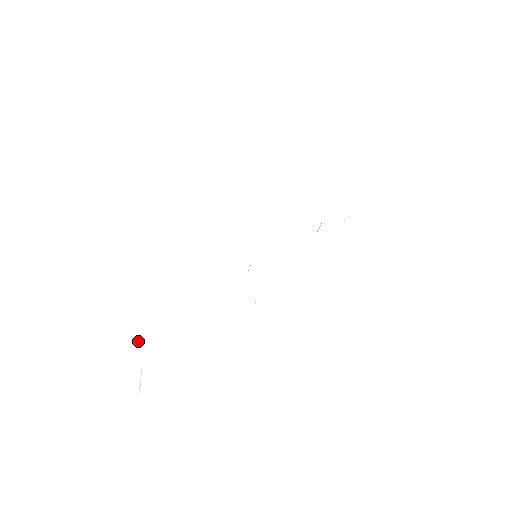
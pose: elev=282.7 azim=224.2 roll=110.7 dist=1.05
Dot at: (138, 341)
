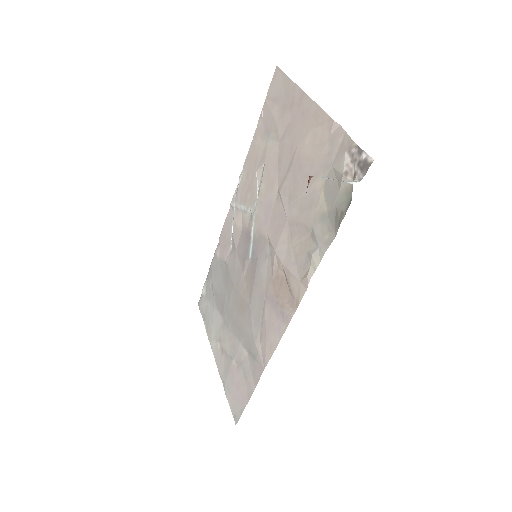
Dot at: (234, 360)
